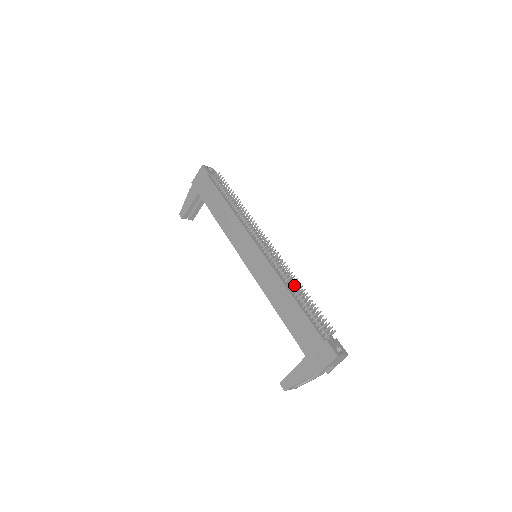
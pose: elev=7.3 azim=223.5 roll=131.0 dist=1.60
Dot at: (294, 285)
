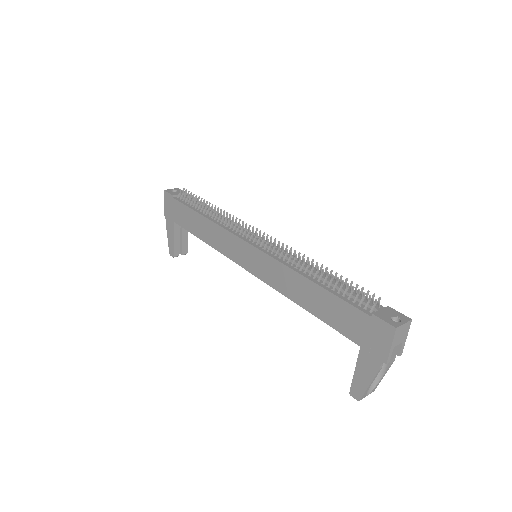
Dot at: (307, 267)
